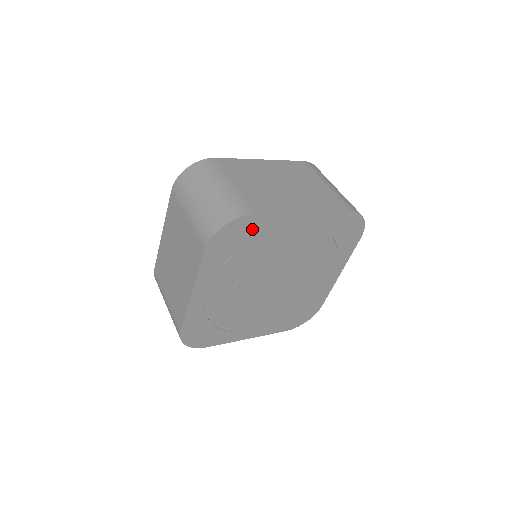
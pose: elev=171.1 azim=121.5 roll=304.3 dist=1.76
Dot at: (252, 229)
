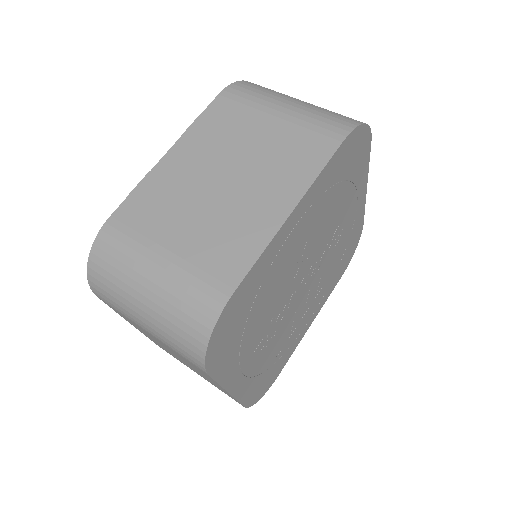
Dot at: (358, 161)
